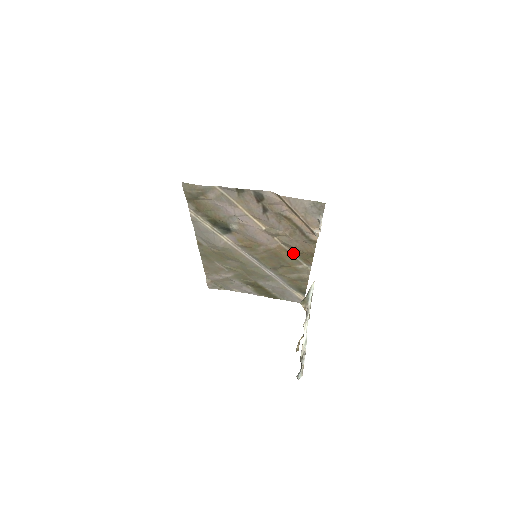
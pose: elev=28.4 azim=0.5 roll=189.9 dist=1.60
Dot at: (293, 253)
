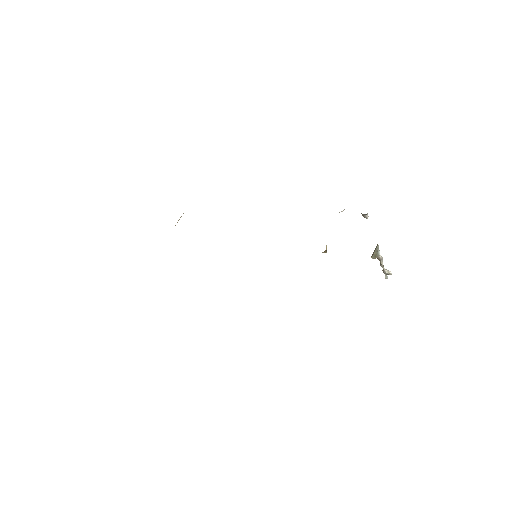
Dot at: occluded
